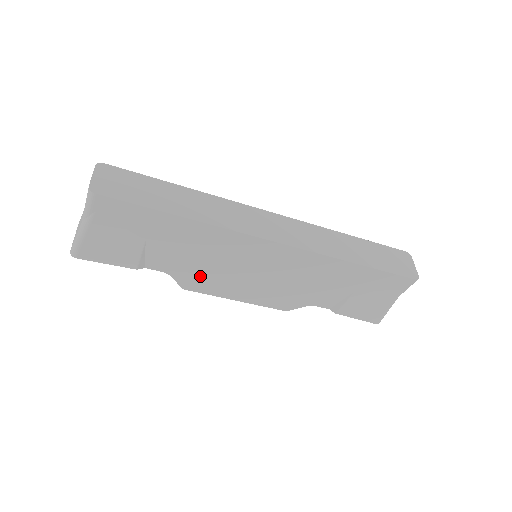
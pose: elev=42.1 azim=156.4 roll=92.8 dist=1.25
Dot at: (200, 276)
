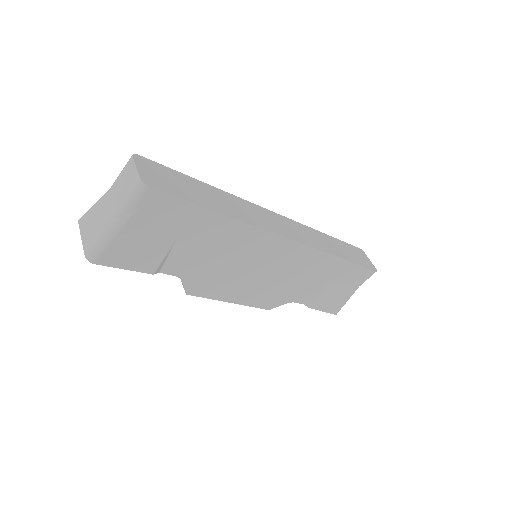
Dot at: (210, 278)
